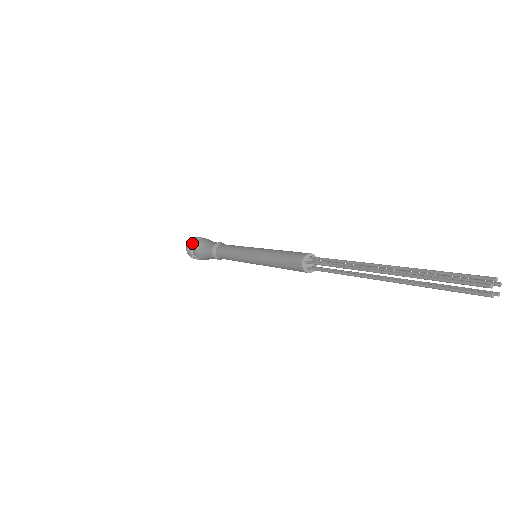
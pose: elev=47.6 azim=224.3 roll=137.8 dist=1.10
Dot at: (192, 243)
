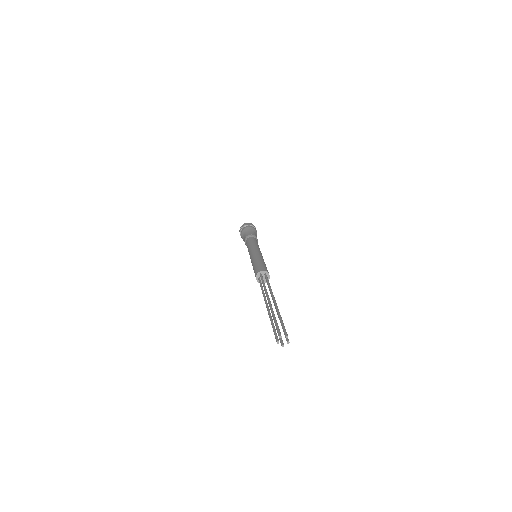
Dot at: (240, 233)
